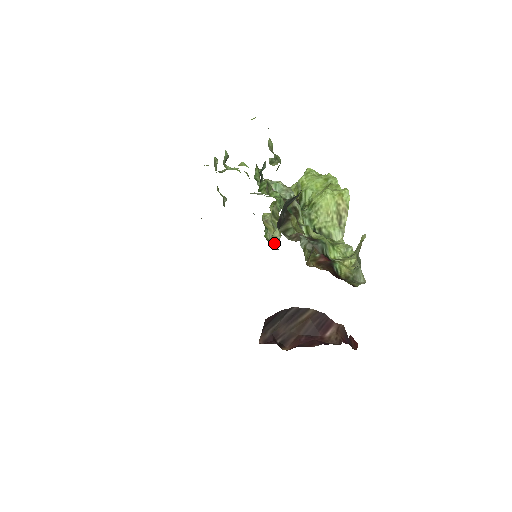
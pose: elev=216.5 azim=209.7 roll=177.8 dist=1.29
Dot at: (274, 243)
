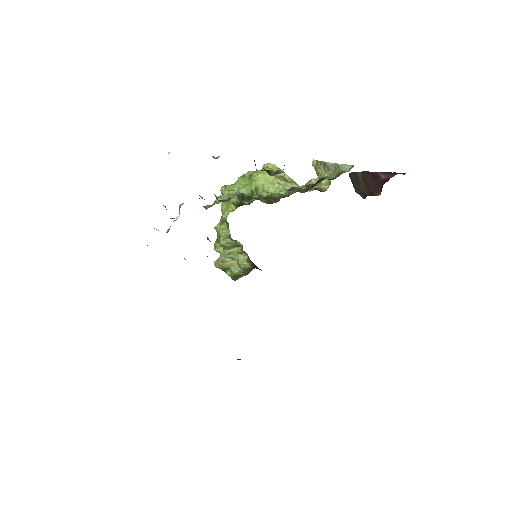
Dot at: (246, 266)
